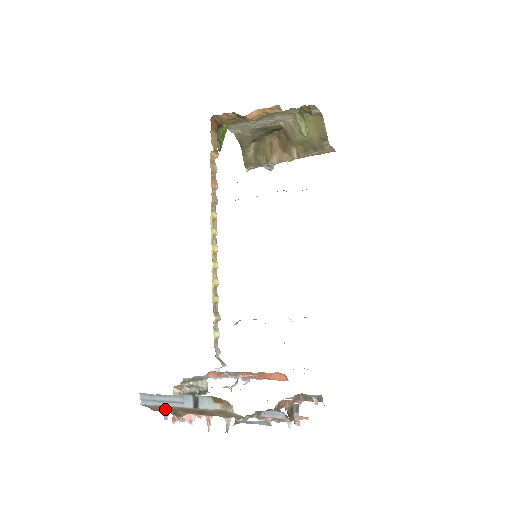
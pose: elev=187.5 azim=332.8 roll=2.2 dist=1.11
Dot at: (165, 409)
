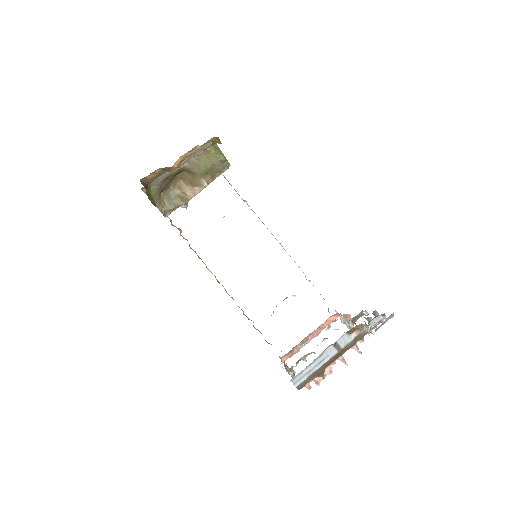
Dot at: (313, 376)
